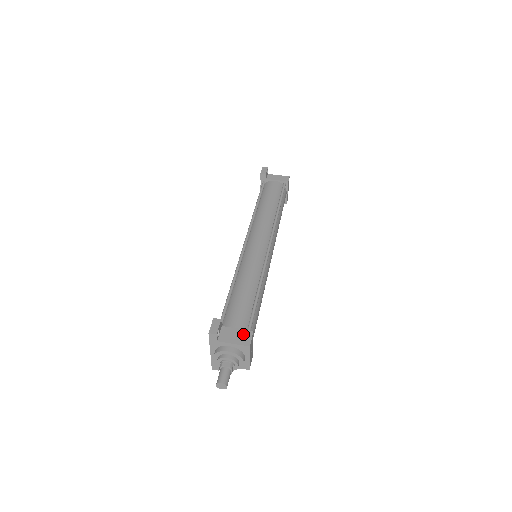
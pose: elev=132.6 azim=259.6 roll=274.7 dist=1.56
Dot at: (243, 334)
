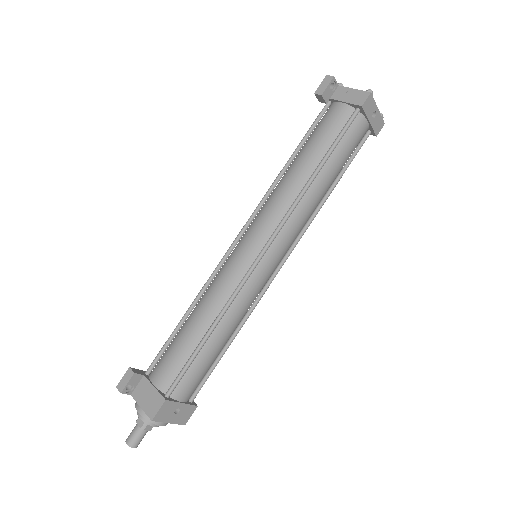
Dot at: (155, 399)
